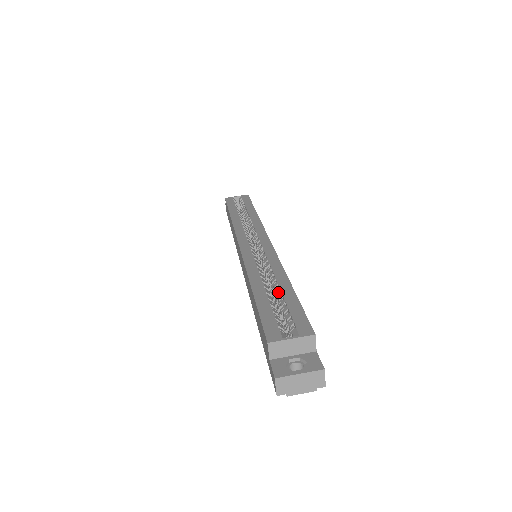
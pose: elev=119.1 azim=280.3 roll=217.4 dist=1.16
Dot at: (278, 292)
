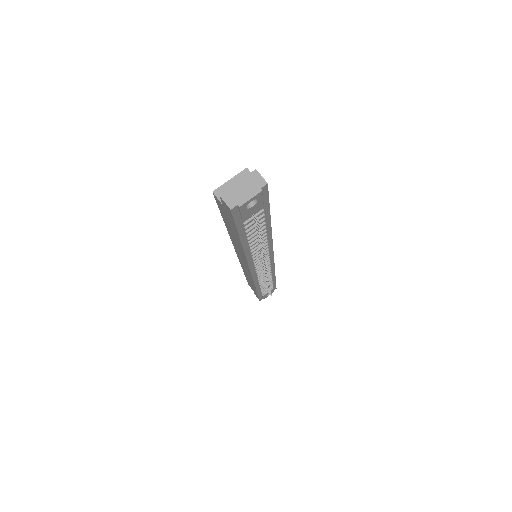
Dot at: occluded
